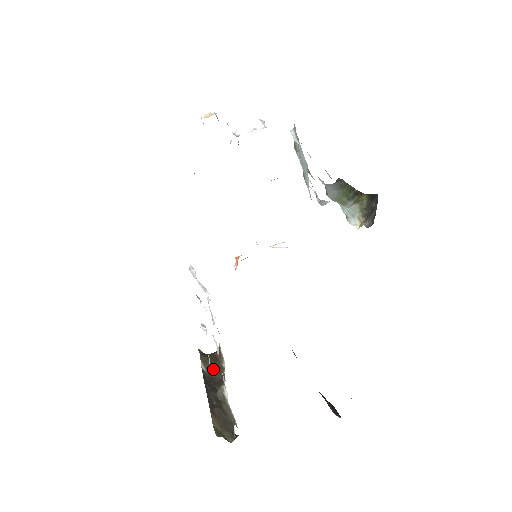
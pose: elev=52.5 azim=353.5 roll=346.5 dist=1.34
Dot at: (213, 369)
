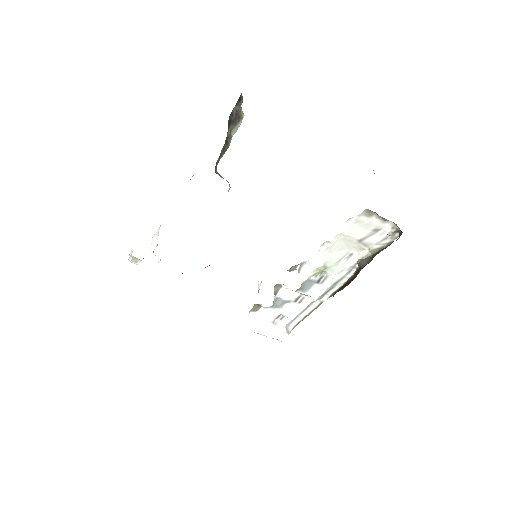
Dot at: (346, 285)
